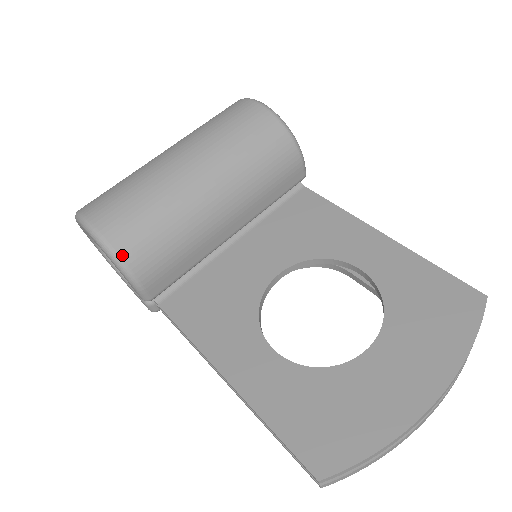
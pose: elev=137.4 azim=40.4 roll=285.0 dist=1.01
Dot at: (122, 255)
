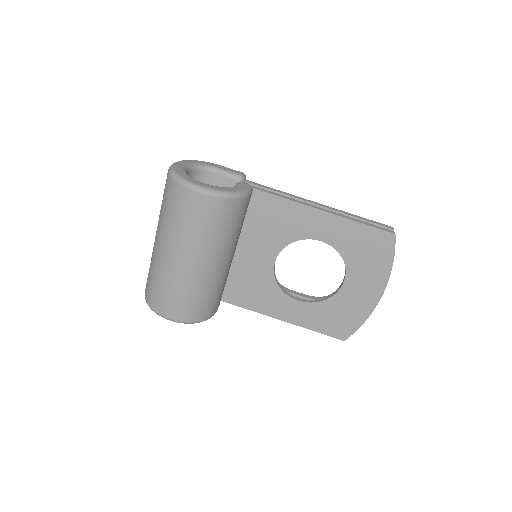
Dot at: (201, 320)
